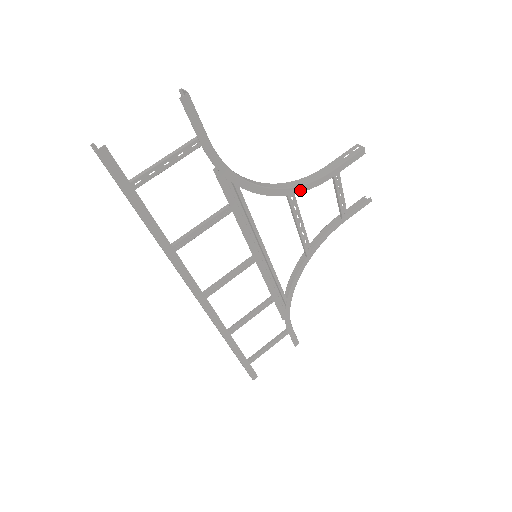
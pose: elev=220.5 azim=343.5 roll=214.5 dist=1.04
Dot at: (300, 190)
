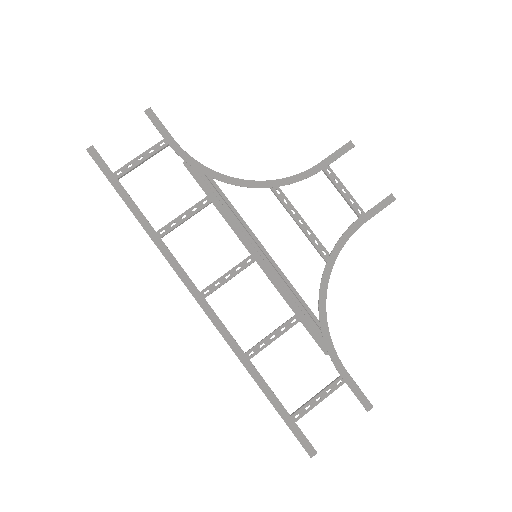
Dot at: (284, 183)
